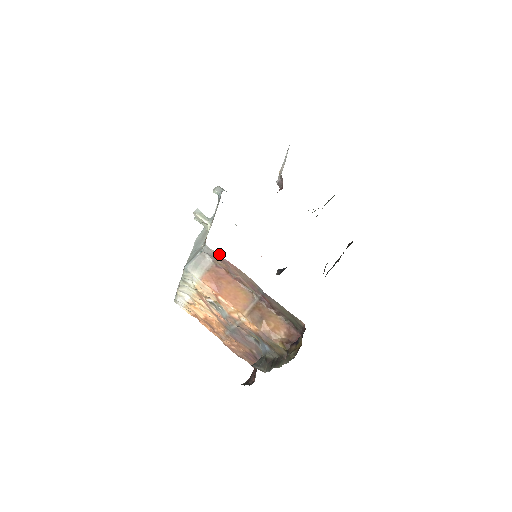
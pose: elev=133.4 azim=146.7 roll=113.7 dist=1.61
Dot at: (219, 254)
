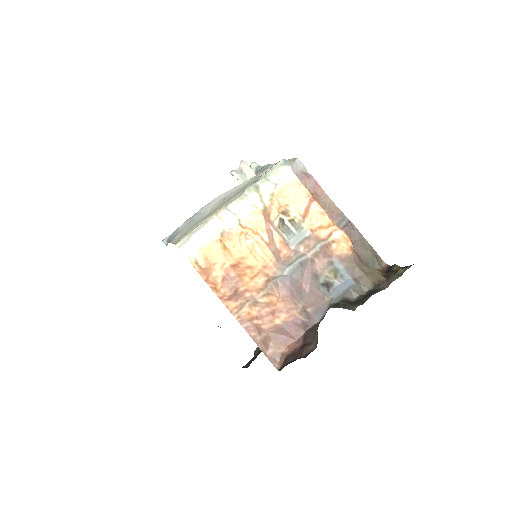
Dot at: (307, 174)
